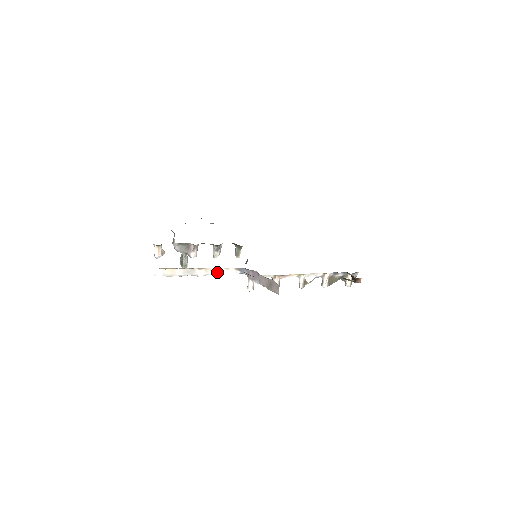
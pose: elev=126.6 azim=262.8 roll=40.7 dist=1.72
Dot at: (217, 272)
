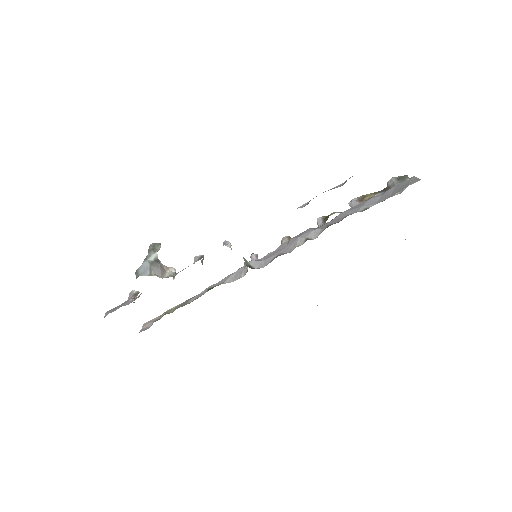
Dot at: occluded
